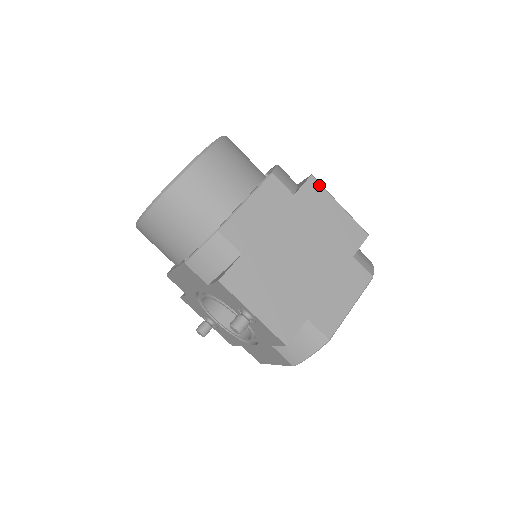
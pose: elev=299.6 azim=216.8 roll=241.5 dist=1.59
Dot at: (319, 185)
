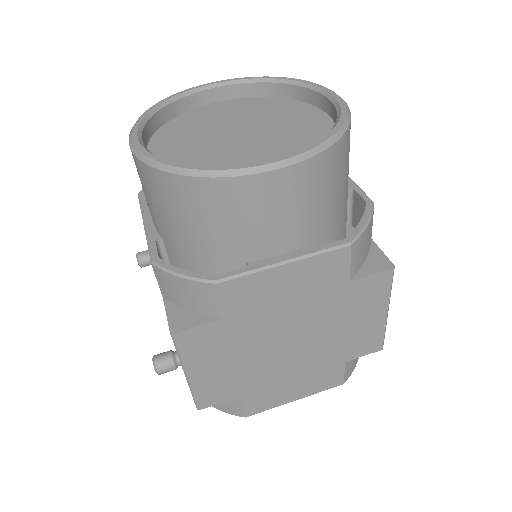
Dot at: (389, 282)
